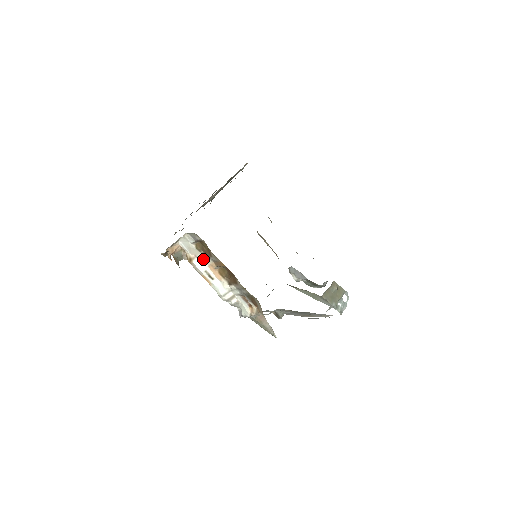
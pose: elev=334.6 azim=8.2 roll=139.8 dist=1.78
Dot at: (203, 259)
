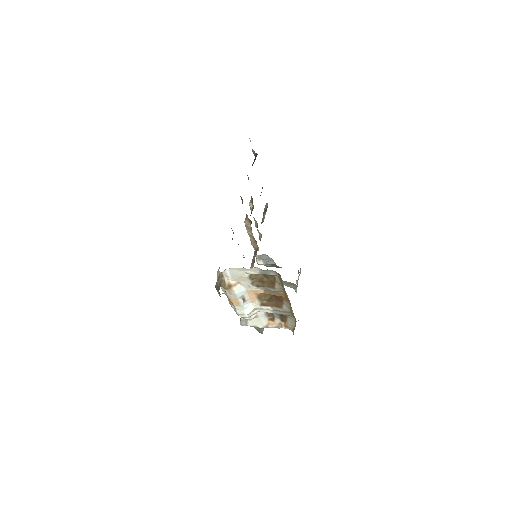
Dot at: (247, 285)
